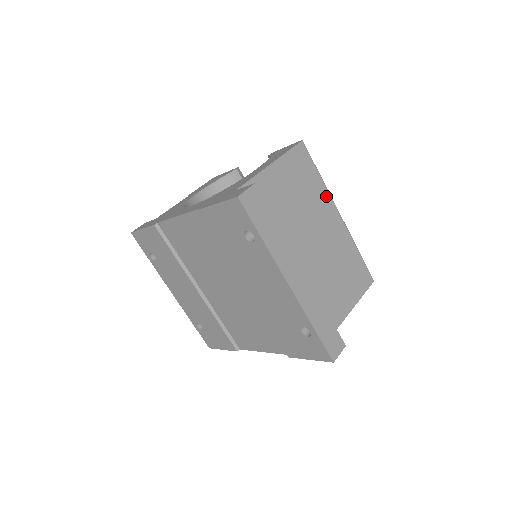
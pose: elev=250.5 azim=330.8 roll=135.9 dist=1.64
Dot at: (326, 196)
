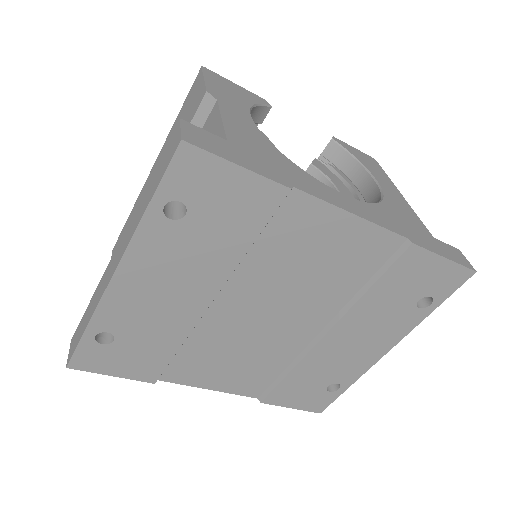
Dot at: occluded
